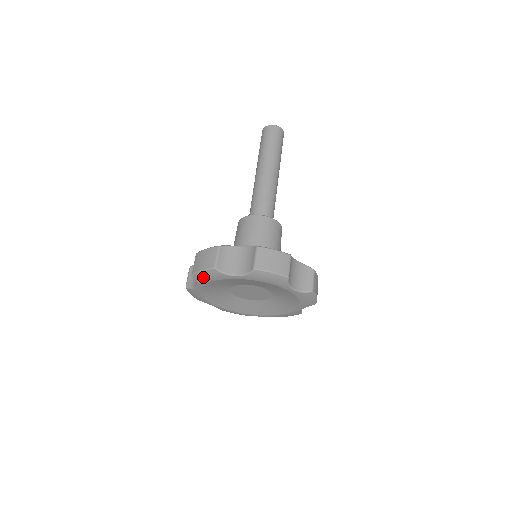
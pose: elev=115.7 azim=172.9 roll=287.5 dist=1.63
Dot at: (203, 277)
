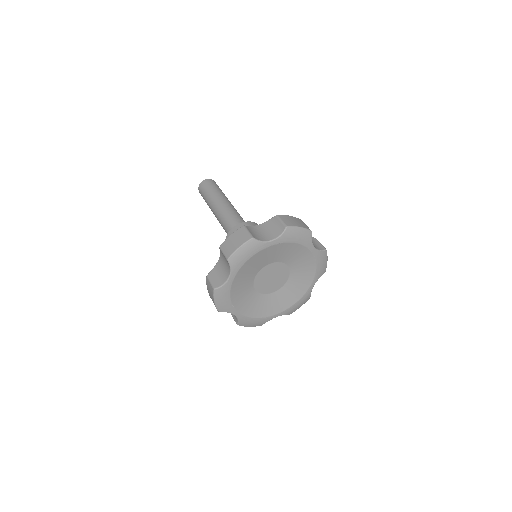
Dot at: (240, 256)
